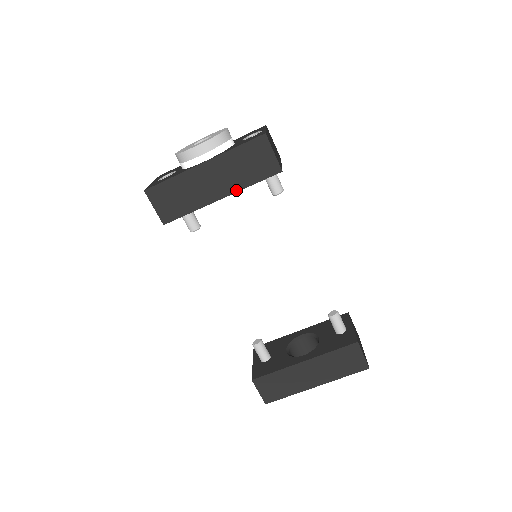
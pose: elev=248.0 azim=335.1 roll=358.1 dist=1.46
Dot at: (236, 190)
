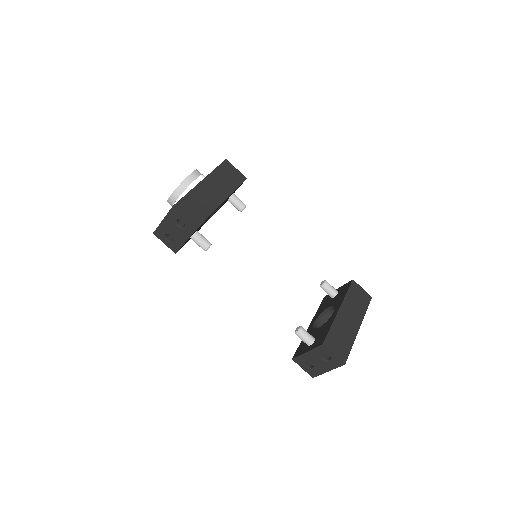
Dot at: (229, 194)
